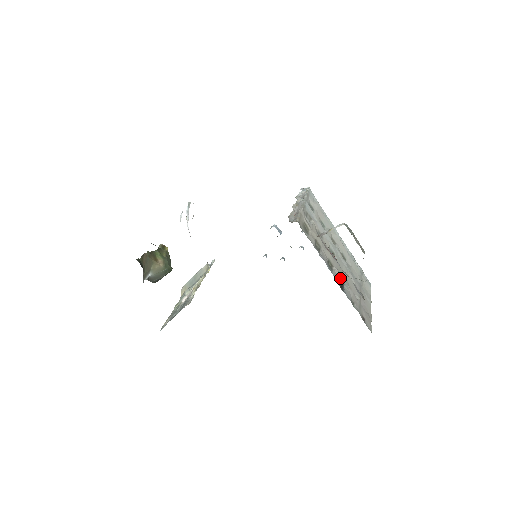
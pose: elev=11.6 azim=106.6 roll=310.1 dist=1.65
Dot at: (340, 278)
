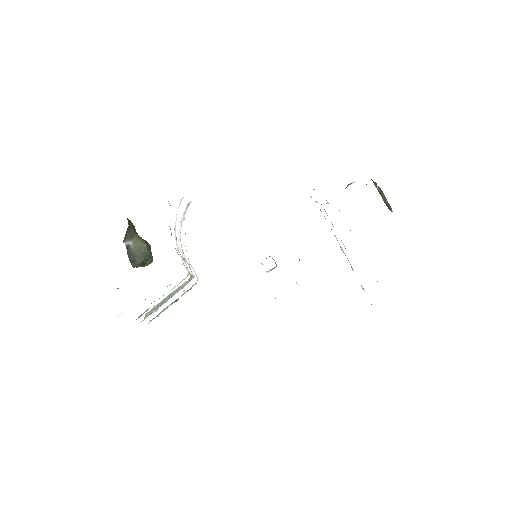
Dot at: occluded
